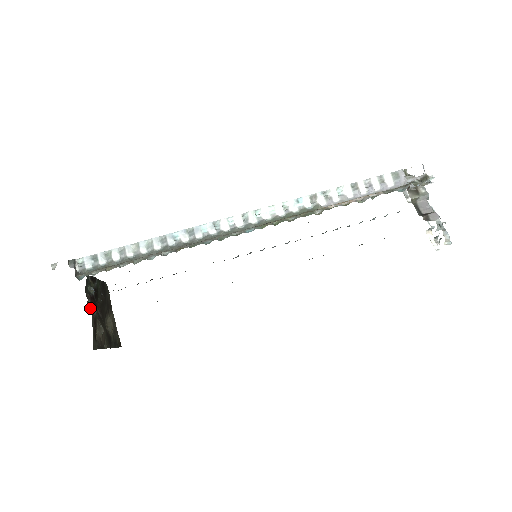
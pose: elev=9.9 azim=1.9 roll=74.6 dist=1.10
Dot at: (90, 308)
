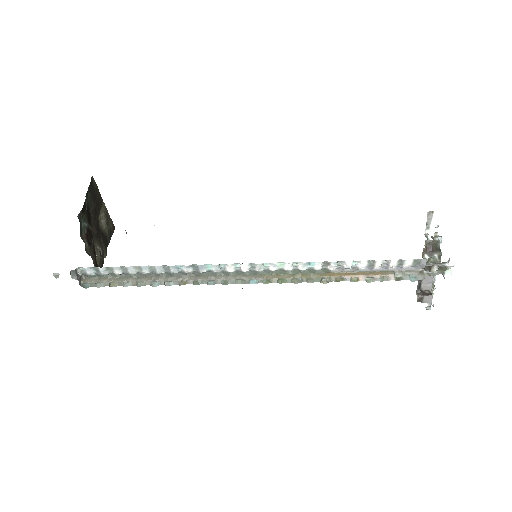
Dot at: (88, 247)
